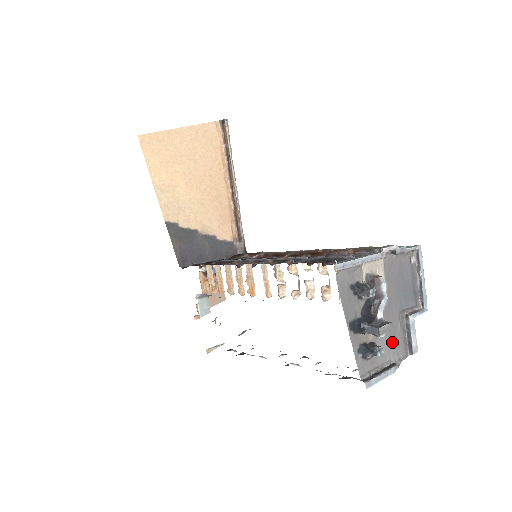
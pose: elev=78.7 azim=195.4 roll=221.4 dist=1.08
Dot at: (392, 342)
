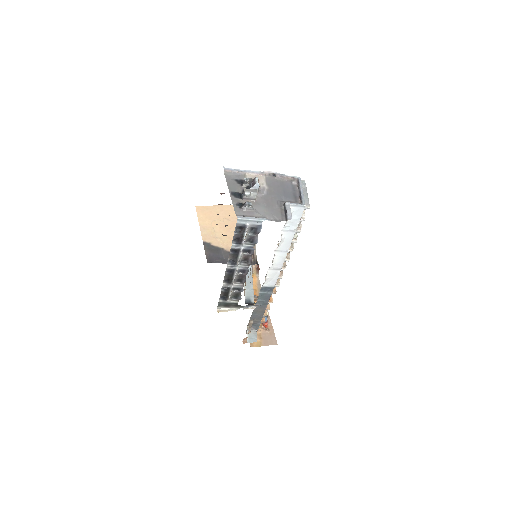
Dot at: (269, 211)
